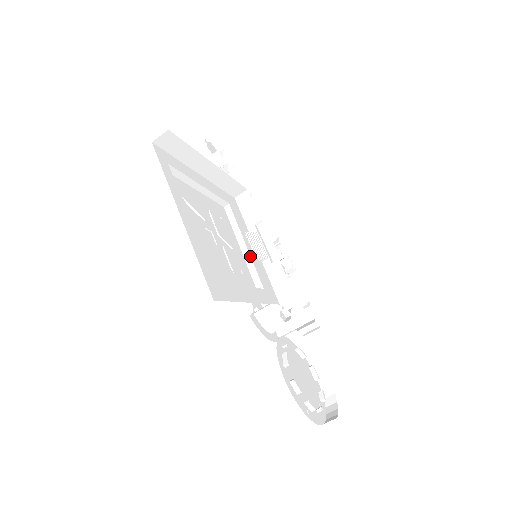
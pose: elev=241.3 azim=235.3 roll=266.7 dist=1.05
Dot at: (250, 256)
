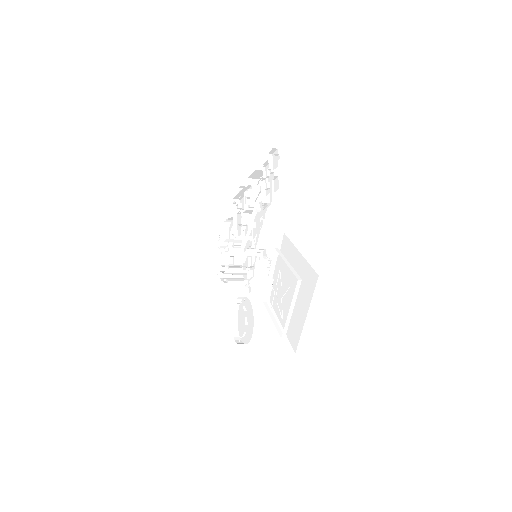
Dot at: (270, 283)
